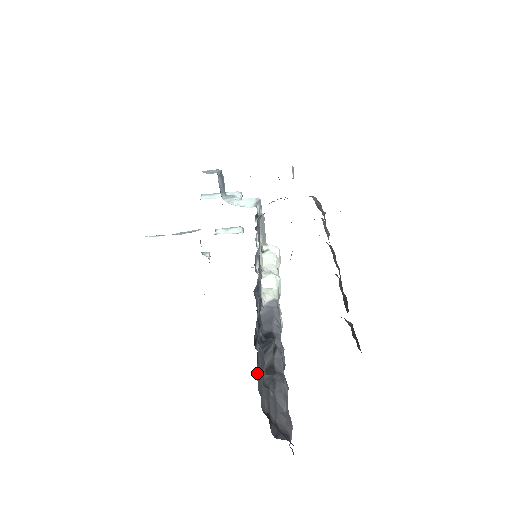
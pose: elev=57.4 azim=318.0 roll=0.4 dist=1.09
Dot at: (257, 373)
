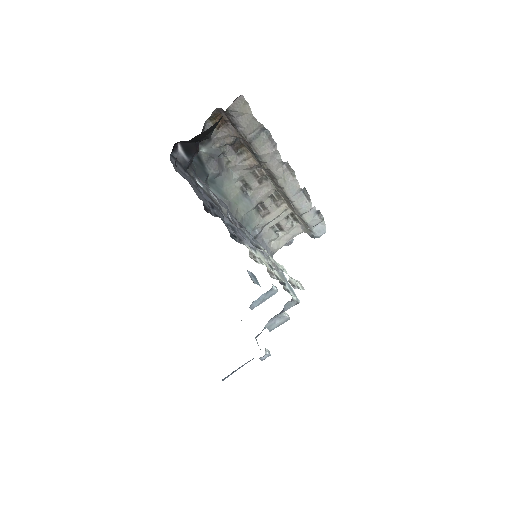
Dot at: occluded
